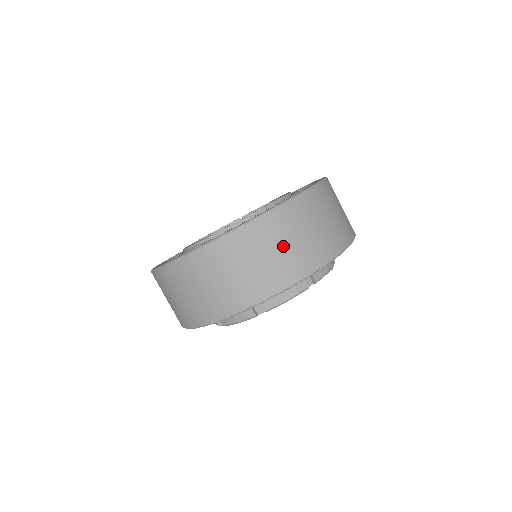
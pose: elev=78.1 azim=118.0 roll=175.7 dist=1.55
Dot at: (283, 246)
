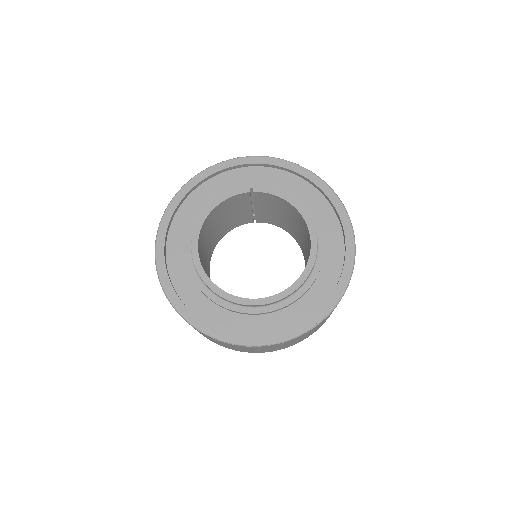
Dot at: (293, 342)
